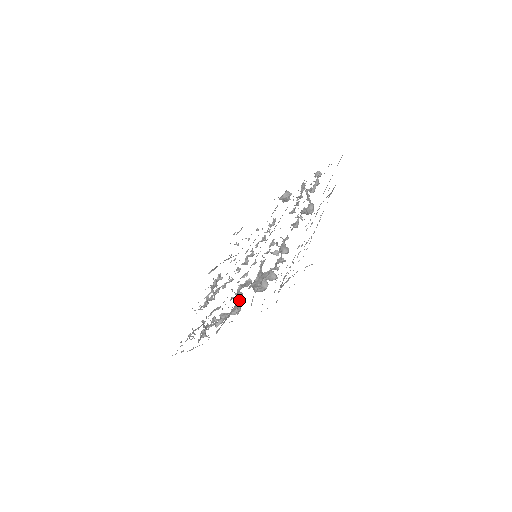
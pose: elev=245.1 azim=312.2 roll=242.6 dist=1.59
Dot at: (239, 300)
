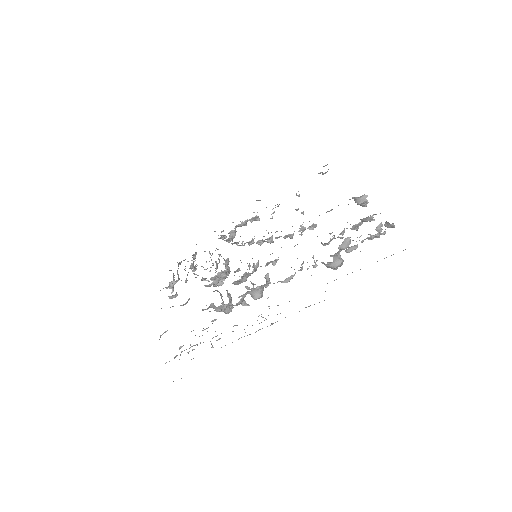
Dot at: occluded
